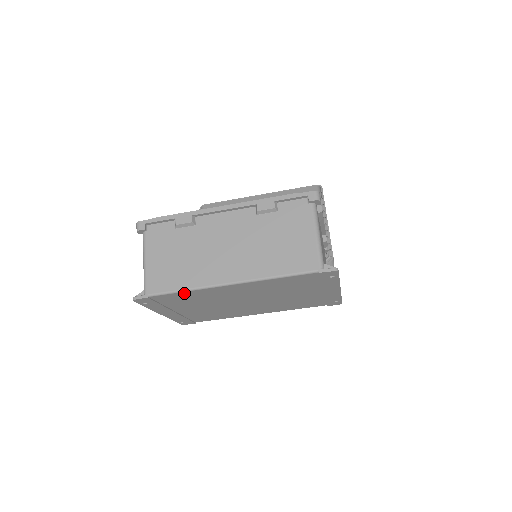
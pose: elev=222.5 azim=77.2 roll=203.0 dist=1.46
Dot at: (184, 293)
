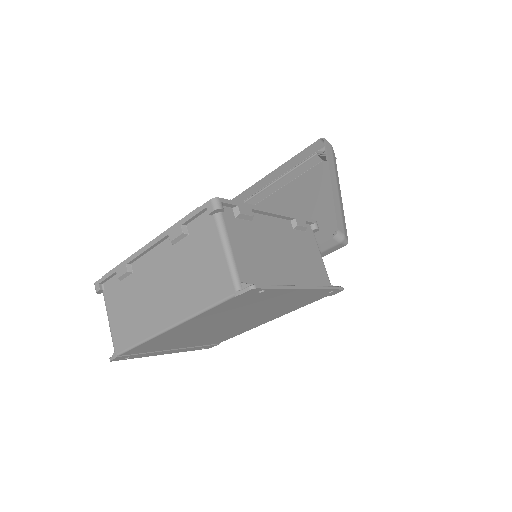
Dot at: (143, 345)
